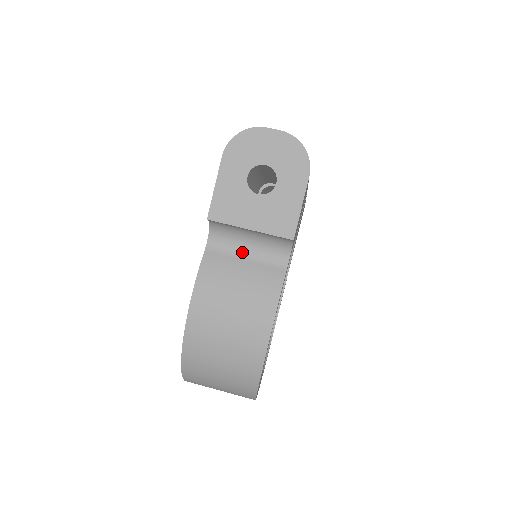
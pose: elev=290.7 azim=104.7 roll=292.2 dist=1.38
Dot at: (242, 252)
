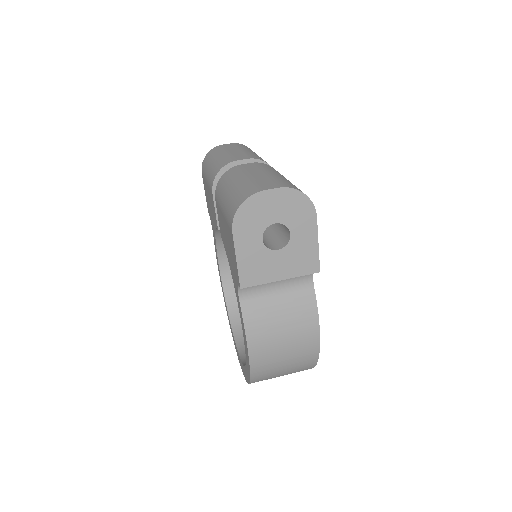
Dot at: (272, 290)
